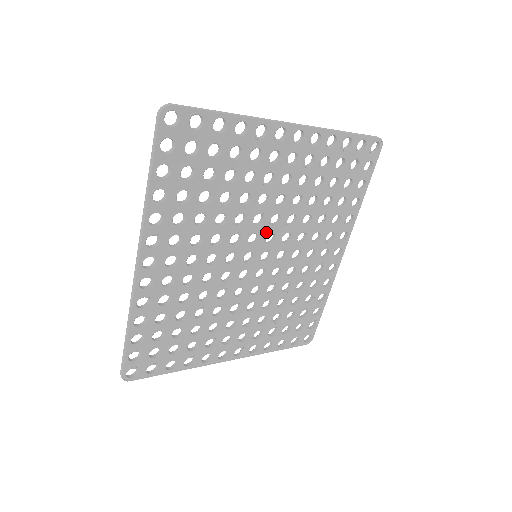
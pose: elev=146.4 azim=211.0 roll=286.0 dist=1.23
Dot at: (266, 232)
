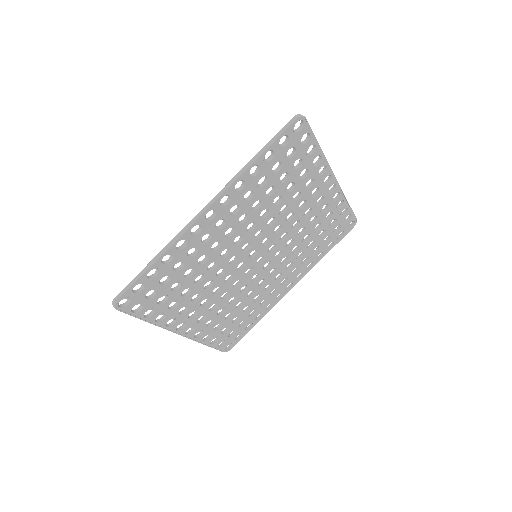
Dot at: (274, 242)
